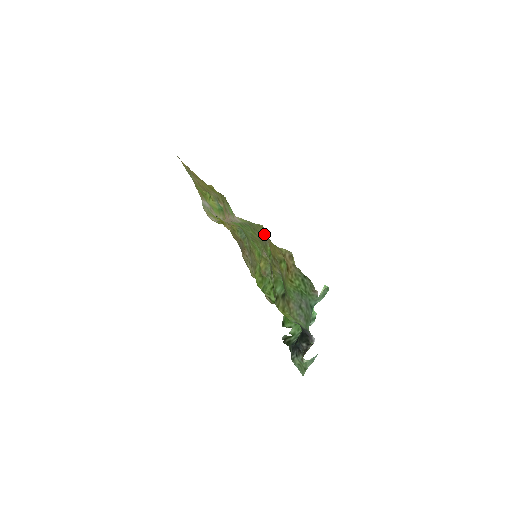
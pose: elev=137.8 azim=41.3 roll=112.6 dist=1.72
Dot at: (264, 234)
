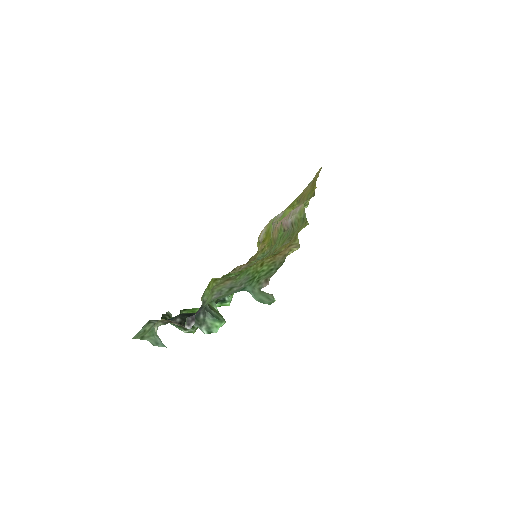
Dot at: occluded
